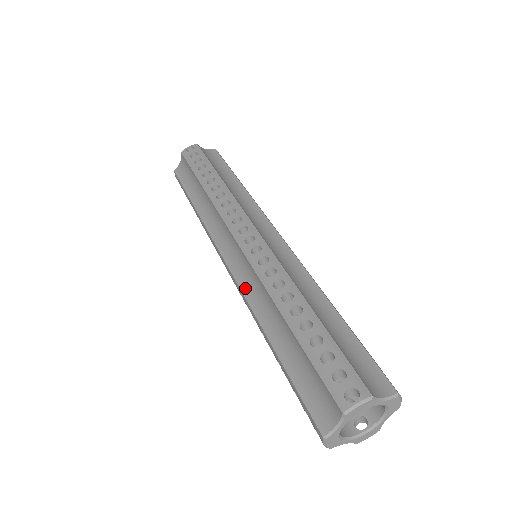
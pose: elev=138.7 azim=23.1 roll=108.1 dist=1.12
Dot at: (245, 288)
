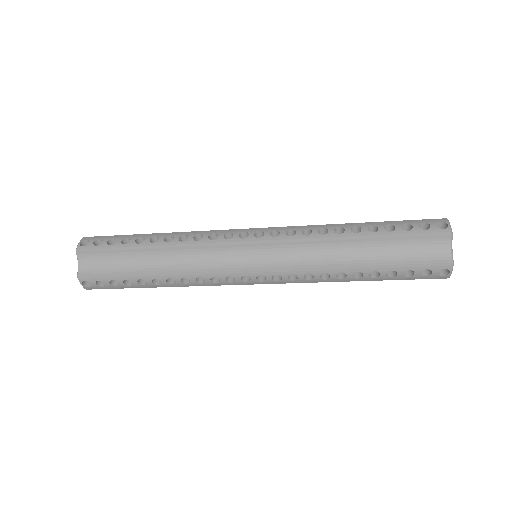
Dot at: (293, 264)
